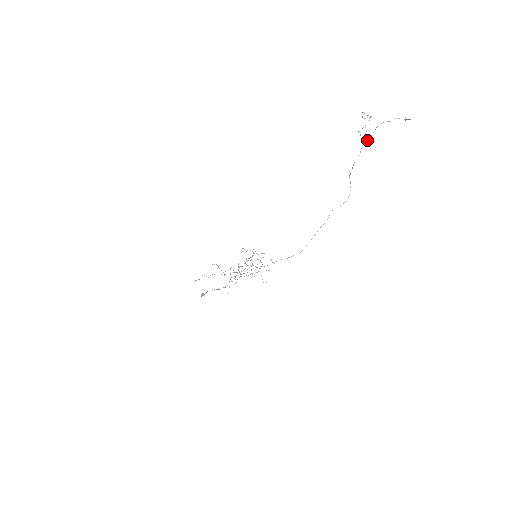
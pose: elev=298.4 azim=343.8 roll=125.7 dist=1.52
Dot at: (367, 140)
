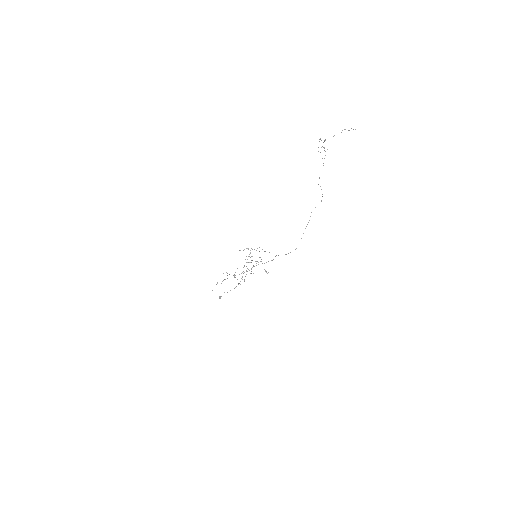
Dot at: occluded
